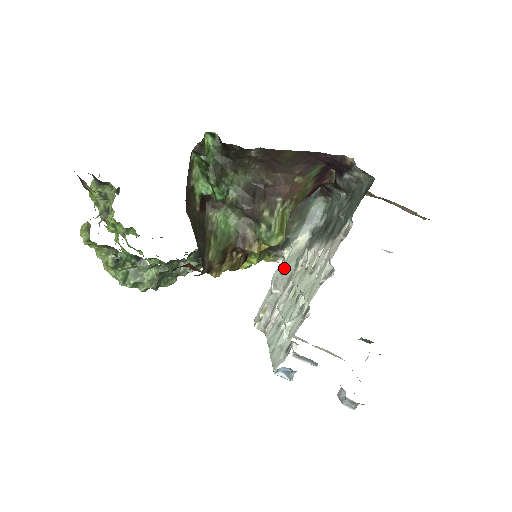
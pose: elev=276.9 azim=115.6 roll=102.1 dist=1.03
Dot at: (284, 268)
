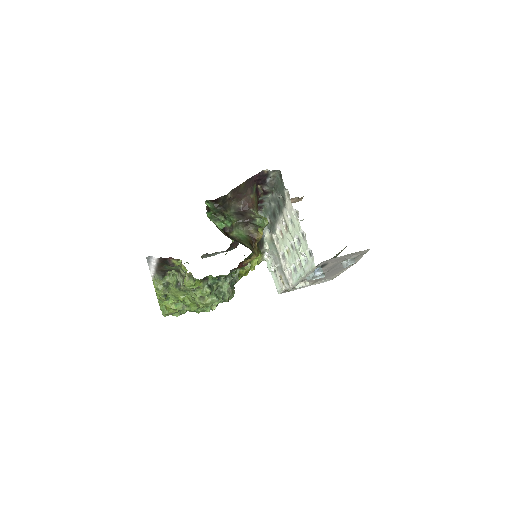
Dot at: (271, 252)
